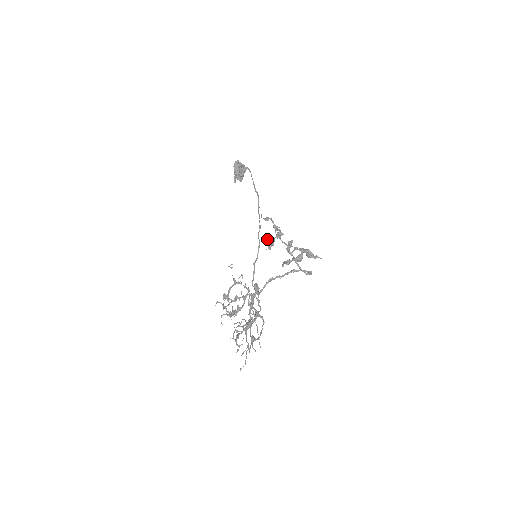
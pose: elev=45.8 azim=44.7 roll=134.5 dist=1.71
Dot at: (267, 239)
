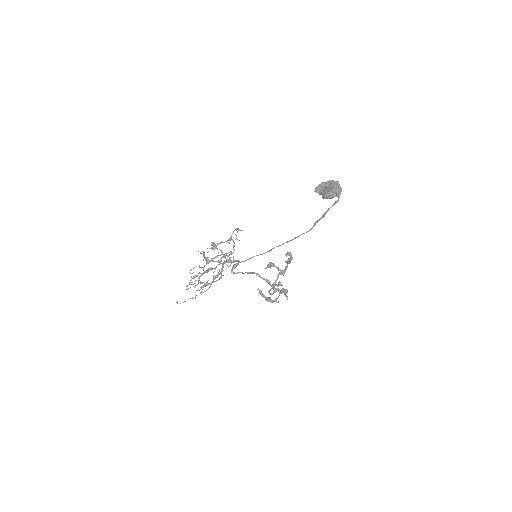
Dot at: (272, 265)
